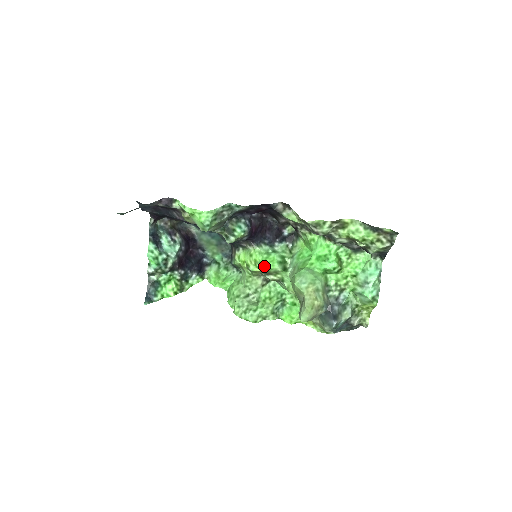
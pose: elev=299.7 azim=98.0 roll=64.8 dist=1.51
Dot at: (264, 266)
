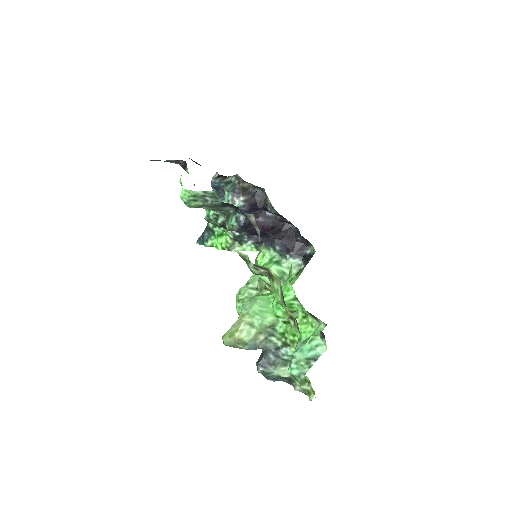
Dot at: occluded
